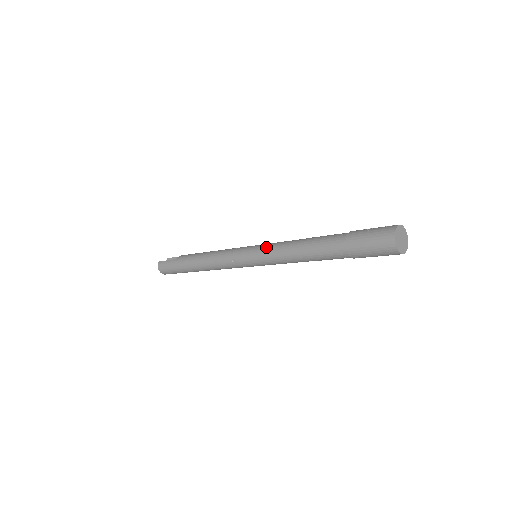
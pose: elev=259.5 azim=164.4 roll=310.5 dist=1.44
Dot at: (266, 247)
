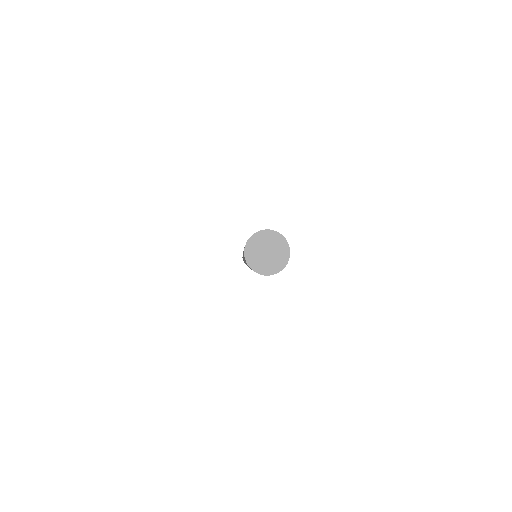
Dot at: occluded
